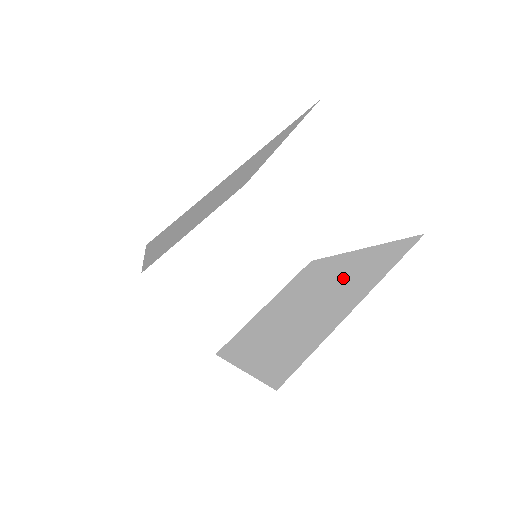
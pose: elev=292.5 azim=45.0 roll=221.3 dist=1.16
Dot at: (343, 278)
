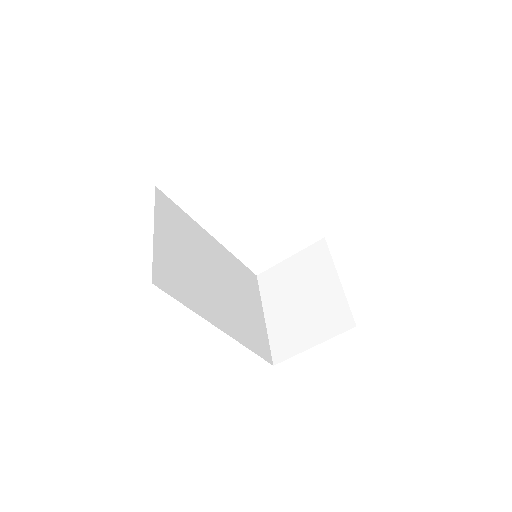
Dot at: occluded
